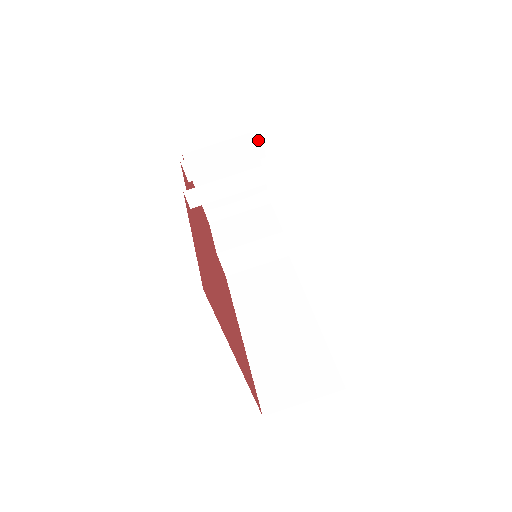
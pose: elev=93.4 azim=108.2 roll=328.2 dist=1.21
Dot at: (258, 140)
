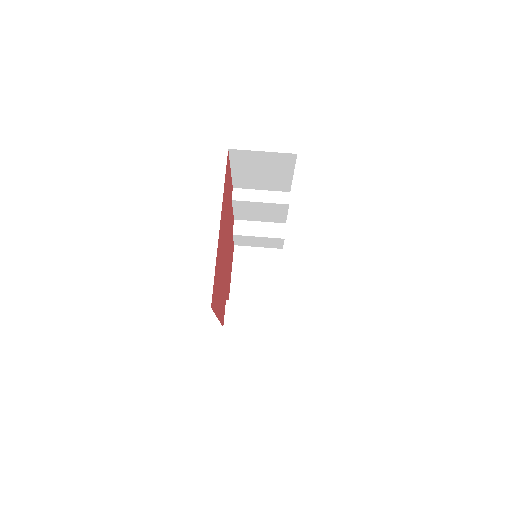
Dot at: (283, 226)
